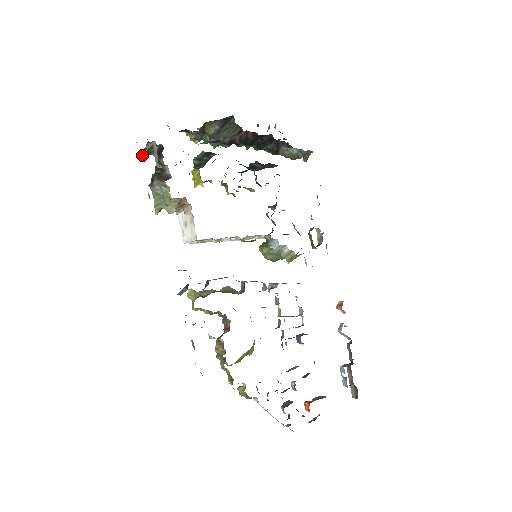
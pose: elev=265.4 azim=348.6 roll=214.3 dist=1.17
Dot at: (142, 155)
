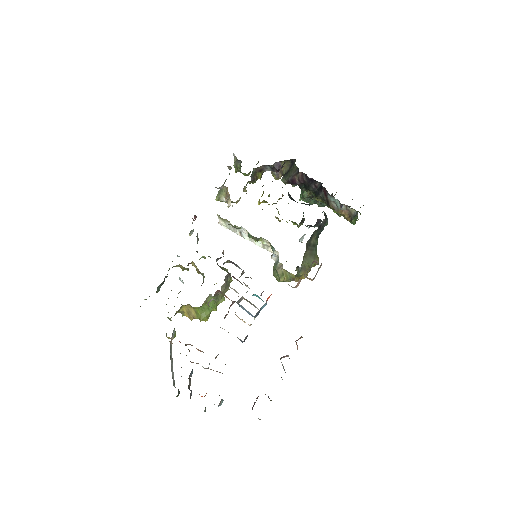
Dot at: (236, 170)
